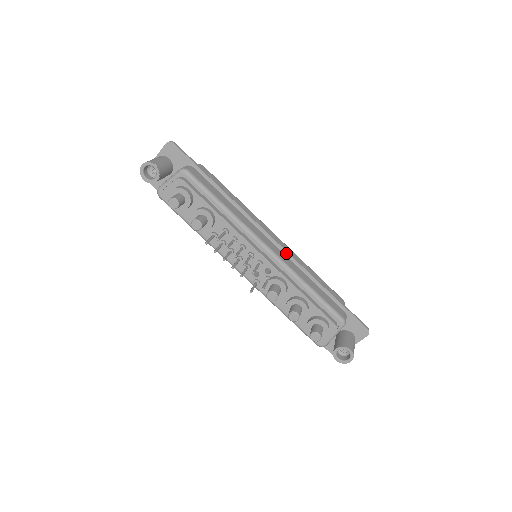
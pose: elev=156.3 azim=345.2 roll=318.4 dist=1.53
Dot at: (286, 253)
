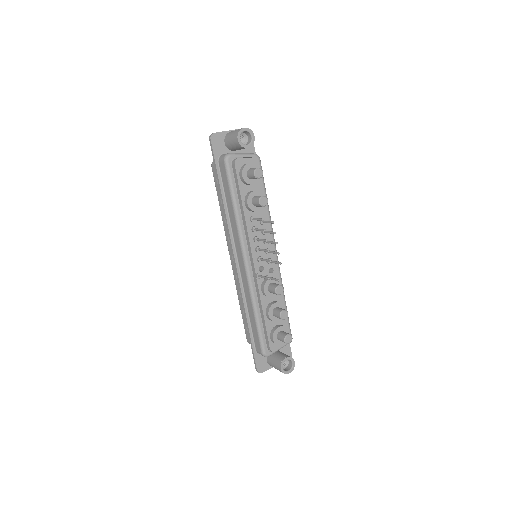
Dot at: occluded
